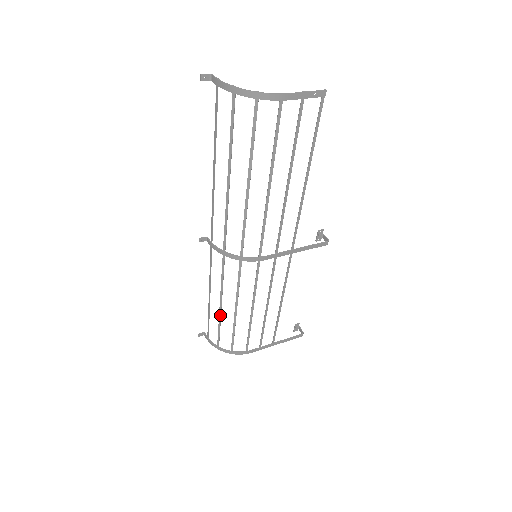
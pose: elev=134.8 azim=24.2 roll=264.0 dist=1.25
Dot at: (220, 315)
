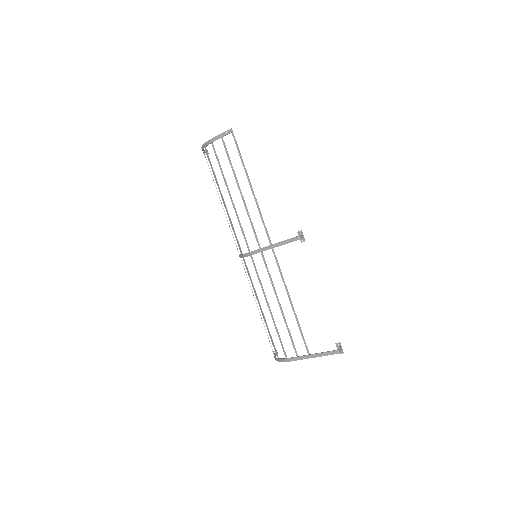
Dot at: (261, 318)
